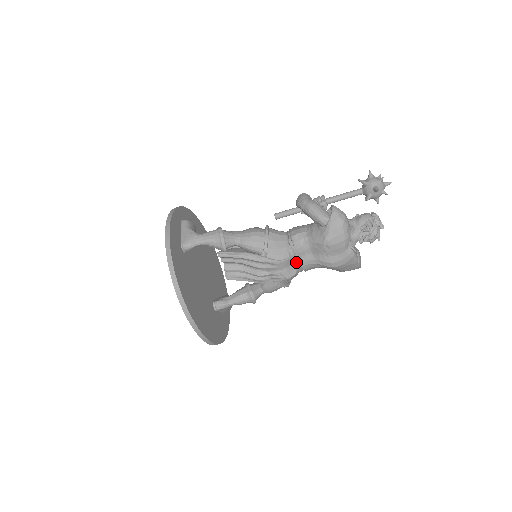
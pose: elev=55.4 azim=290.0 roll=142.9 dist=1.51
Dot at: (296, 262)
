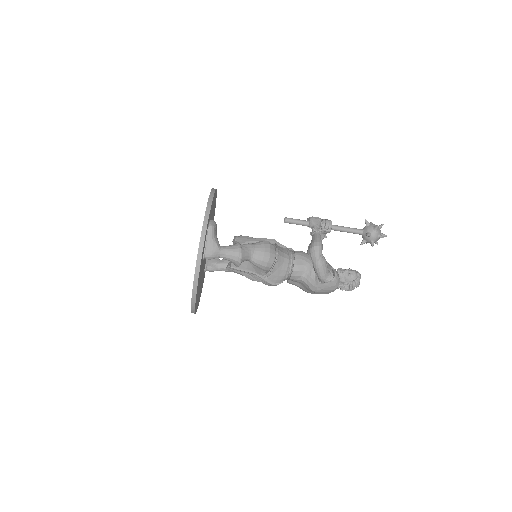
Dot at: occluded
